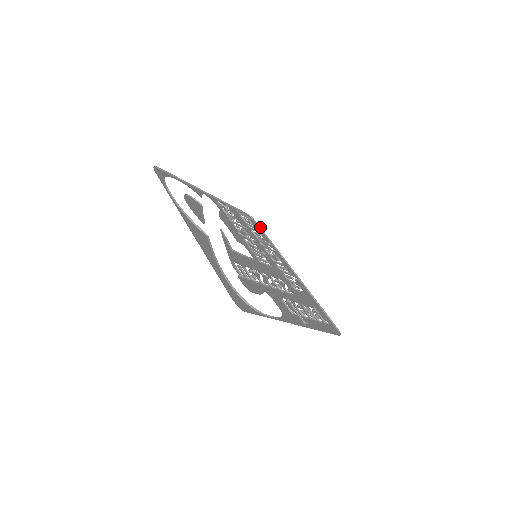
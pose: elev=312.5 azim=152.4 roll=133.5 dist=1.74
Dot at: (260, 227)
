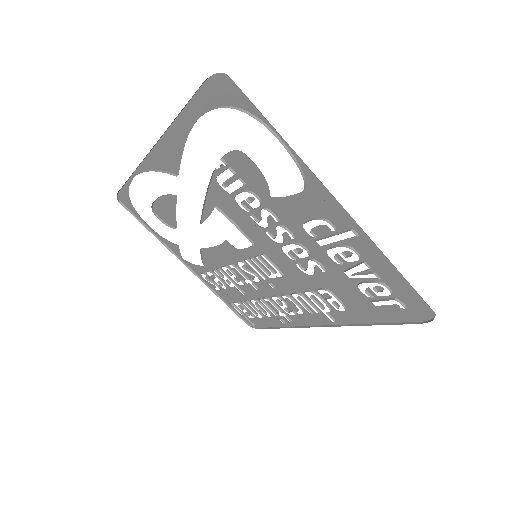
Dot at: (265, 327)
